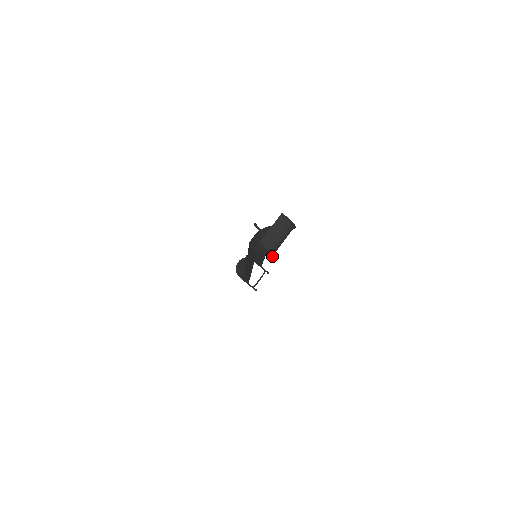
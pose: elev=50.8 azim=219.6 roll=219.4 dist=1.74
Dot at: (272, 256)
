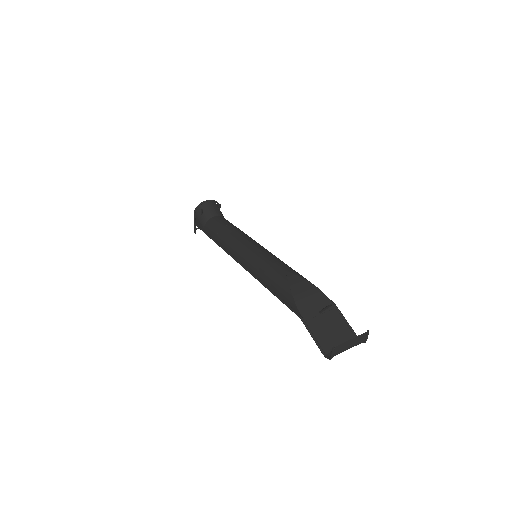
Dot at: (324, 355)
